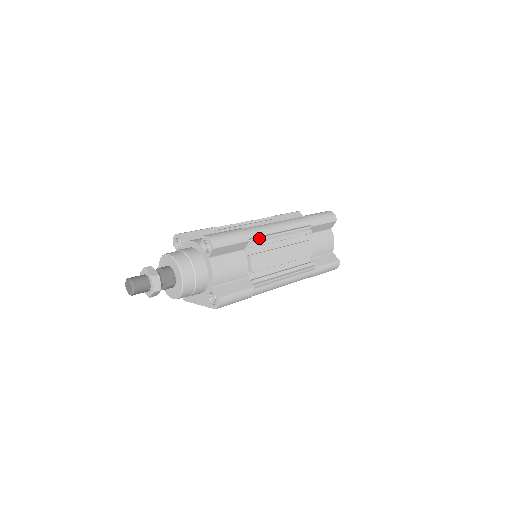
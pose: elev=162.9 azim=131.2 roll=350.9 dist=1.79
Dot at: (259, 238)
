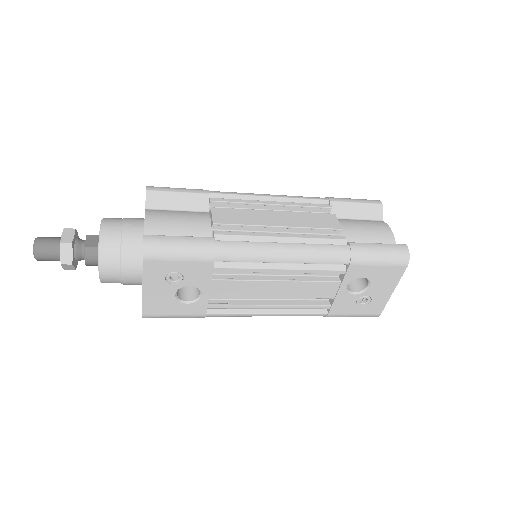
Dot at: occluded
